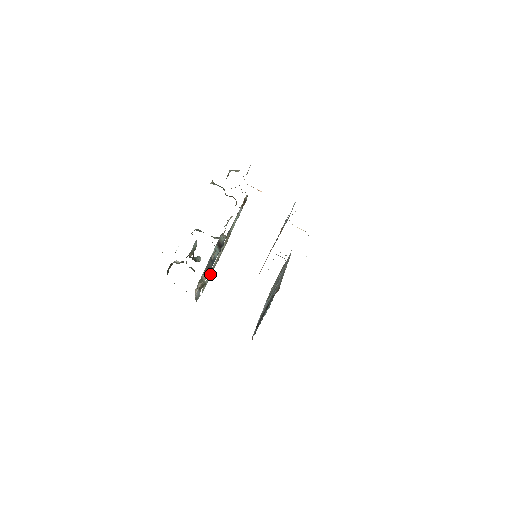
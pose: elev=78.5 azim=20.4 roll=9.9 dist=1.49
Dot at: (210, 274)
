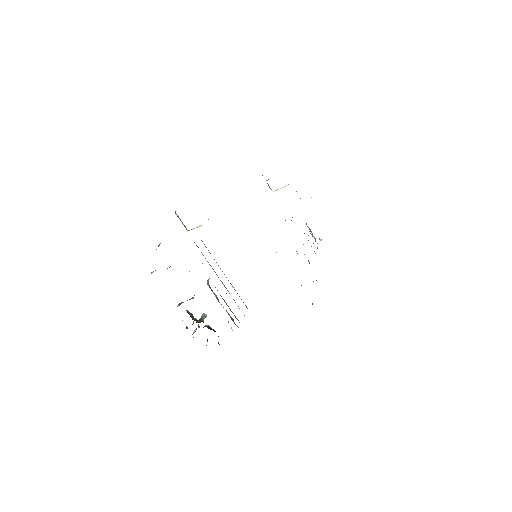
Dot at: occluded
